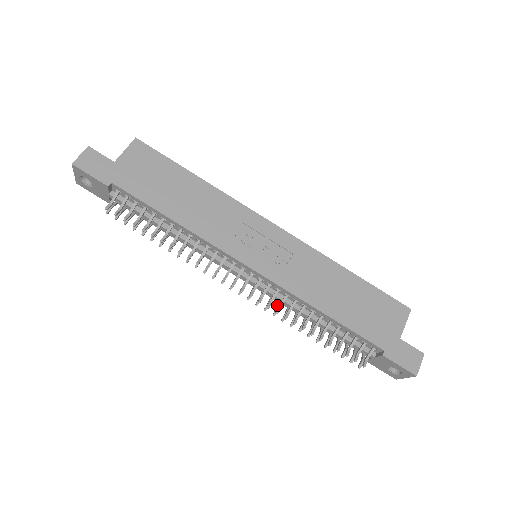
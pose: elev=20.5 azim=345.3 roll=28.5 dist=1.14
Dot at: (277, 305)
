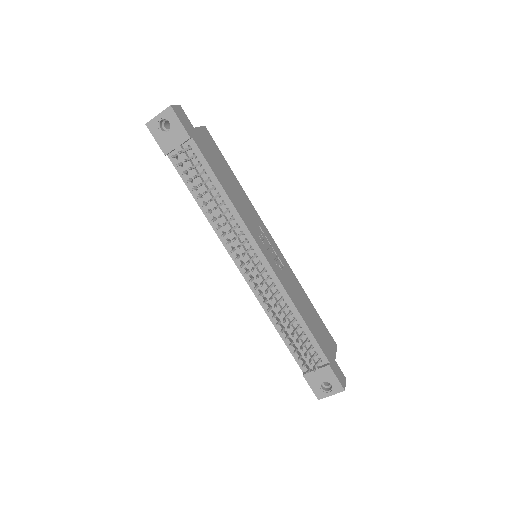
Dot at: (265, 298)
